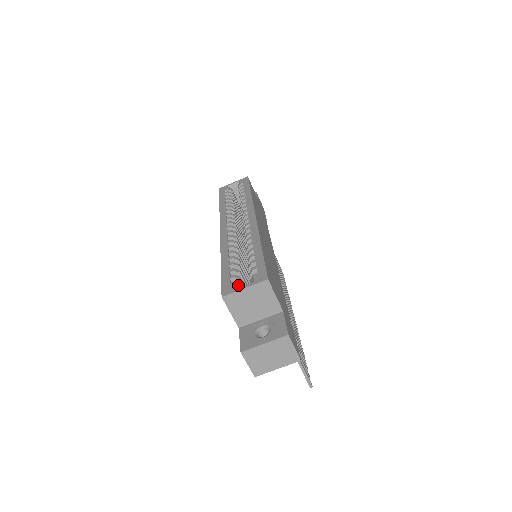
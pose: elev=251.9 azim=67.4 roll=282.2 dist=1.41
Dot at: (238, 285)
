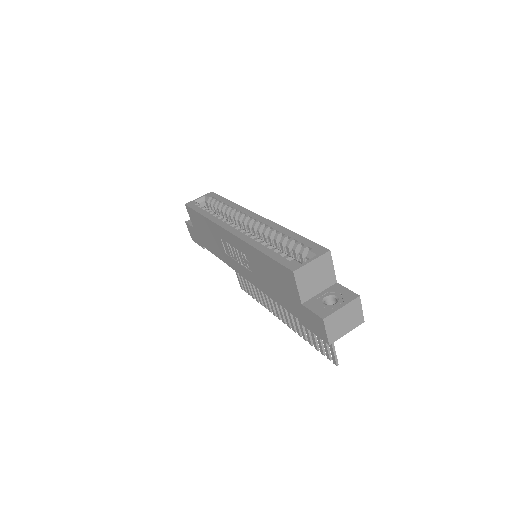
Dot at: (299, 261)
